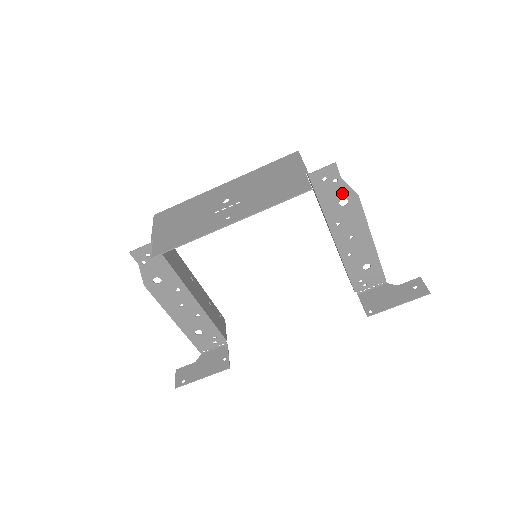
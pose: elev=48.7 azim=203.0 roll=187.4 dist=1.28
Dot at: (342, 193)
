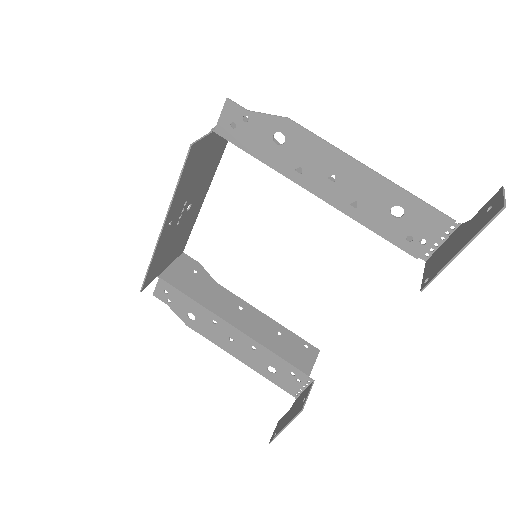
Dot at: (267, 128)
